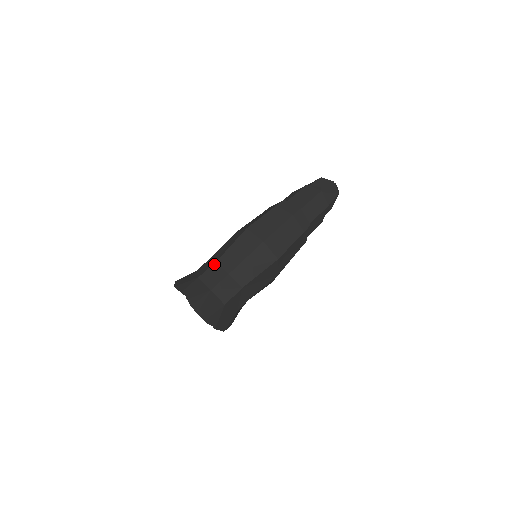
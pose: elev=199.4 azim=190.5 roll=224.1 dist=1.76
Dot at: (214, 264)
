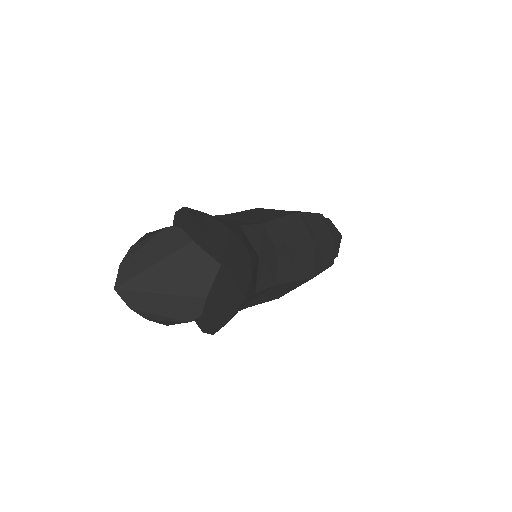
Dot at: (260, 224)
